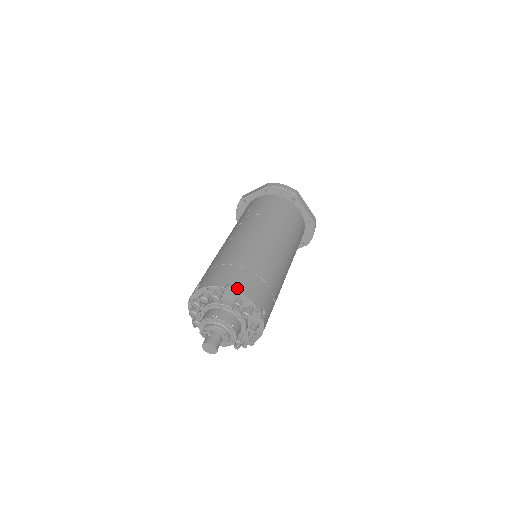
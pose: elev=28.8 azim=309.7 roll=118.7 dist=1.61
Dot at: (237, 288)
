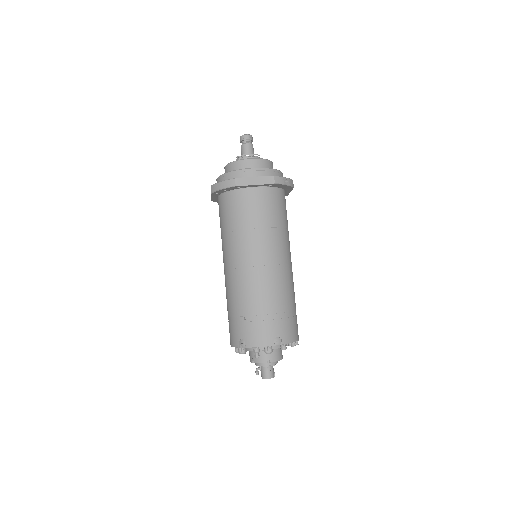
Dot at: (246, 343)
